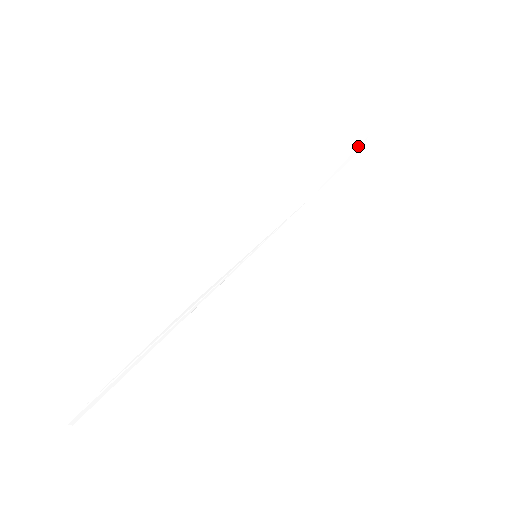
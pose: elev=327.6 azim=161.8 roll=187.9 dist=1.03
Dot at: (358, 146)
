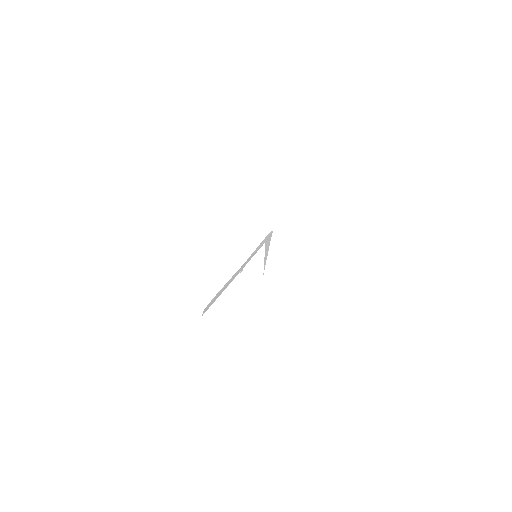
Dot at: (272, 232)
